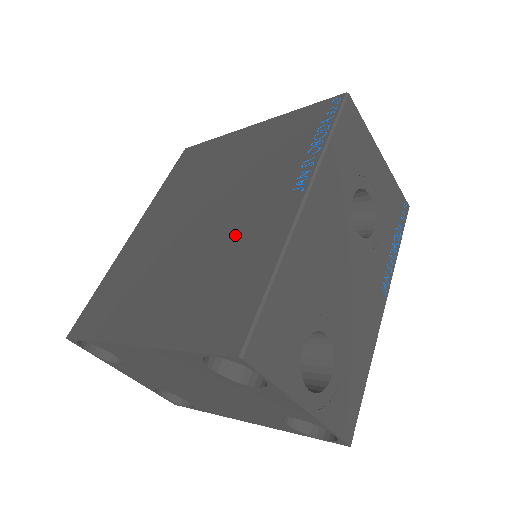
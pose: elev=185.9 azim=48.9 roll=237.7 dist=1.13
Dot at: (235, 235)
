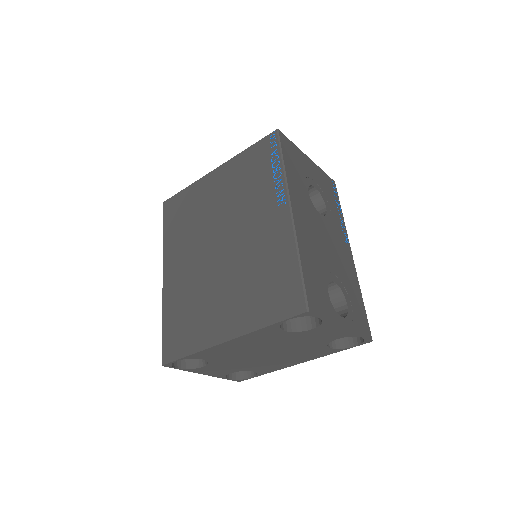
Dot at: (255, 247)
